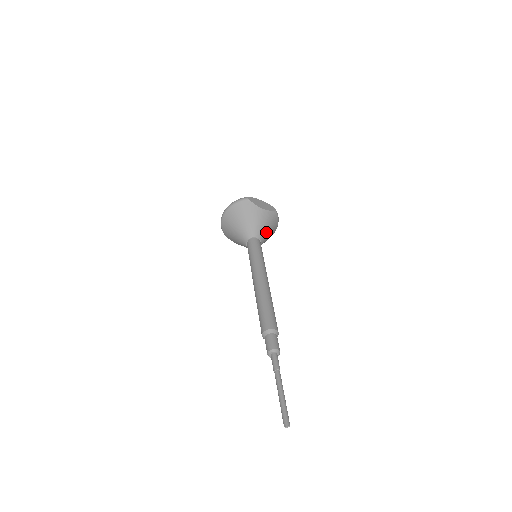
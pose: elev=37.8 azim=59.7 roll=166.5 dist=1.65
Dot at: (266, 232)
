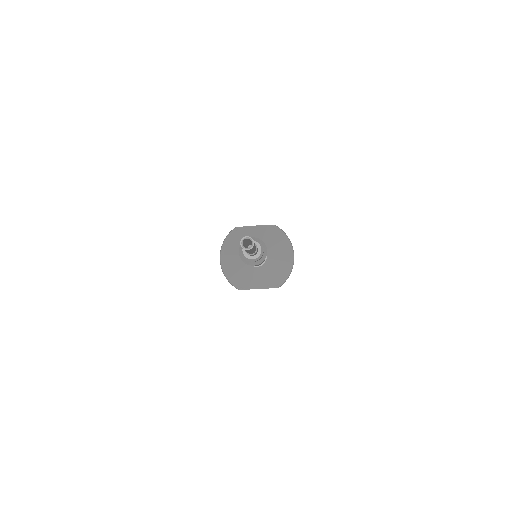
Dot at: (269, 242)
